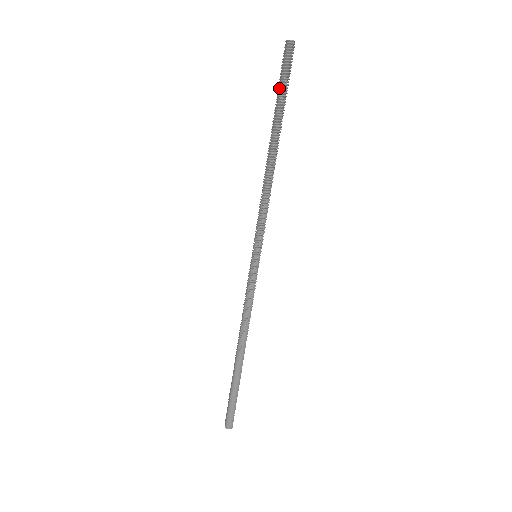
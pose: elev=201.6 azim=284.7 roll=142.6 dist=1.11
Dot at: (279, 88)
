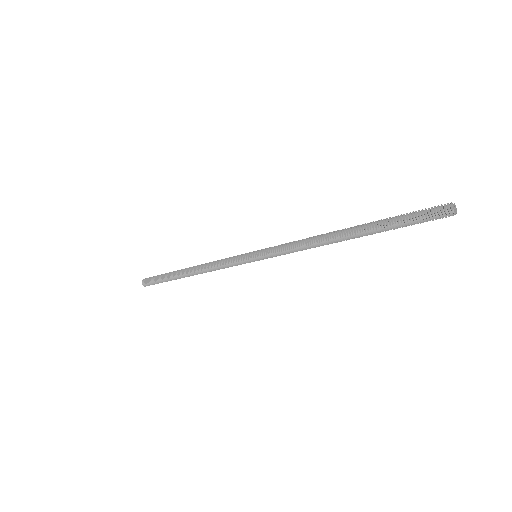
Dot at: (401, 221)
